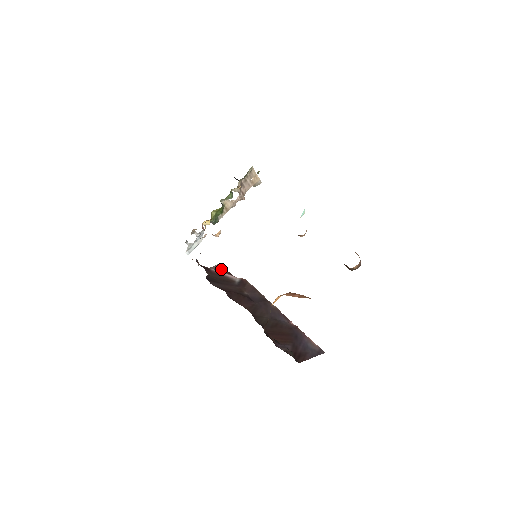
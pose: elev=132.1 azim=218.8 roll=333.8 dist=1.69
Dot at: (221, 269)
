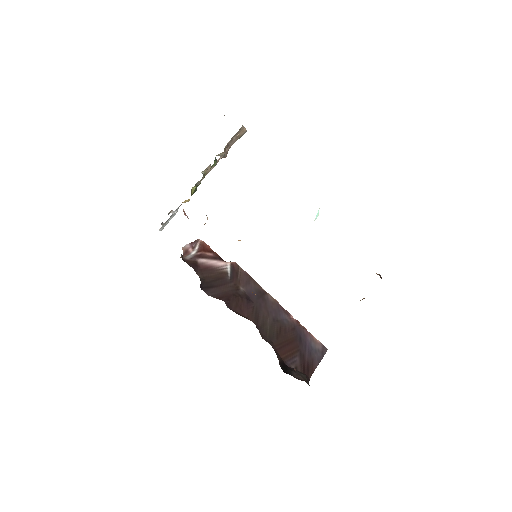
Dot at: (205, 250)
